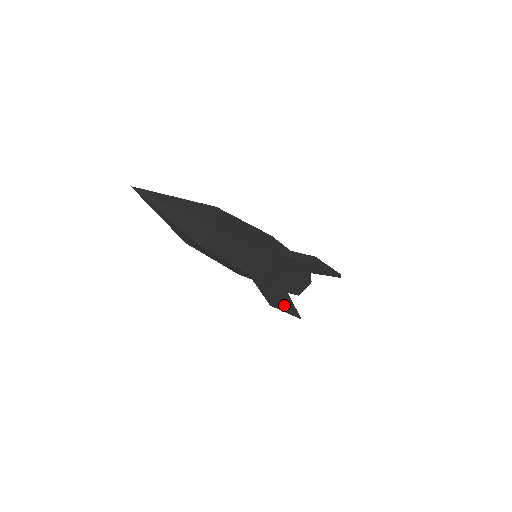
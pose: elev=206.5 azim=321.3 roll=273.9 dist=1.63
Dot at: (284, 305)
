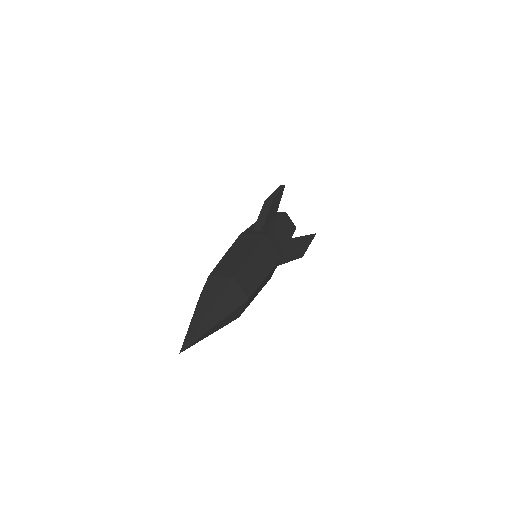
Dot at: occluded
